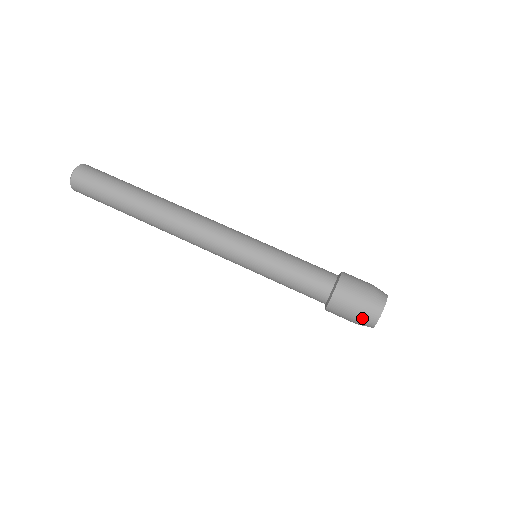
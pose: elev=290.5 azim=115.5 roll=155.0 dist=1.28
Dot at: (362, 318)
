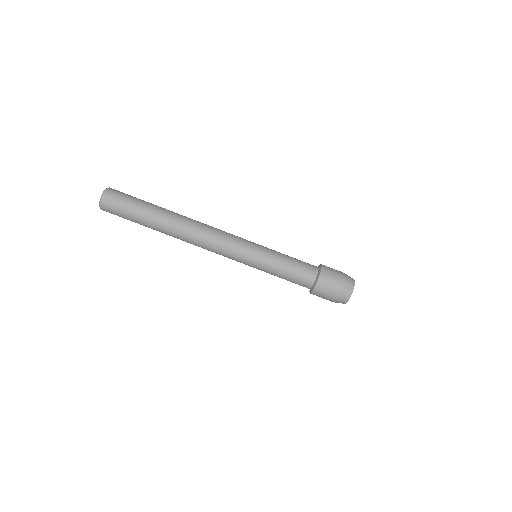
Dot at: (338, 298)
